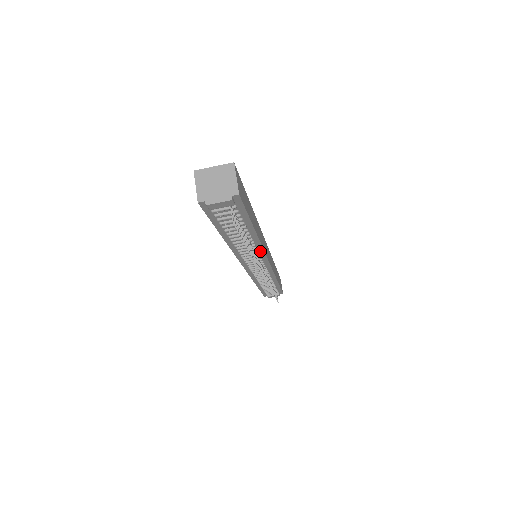
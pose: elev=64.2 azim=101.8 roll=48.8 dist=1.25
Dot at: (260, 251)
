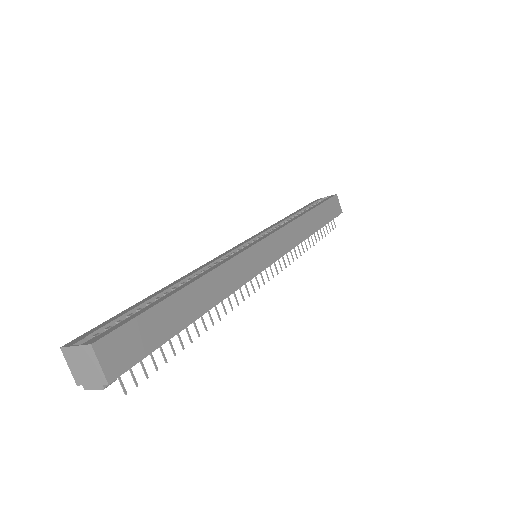
Dot at: (239, 286)
